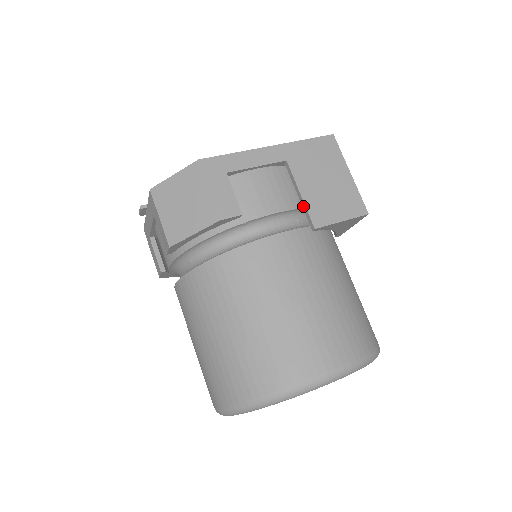
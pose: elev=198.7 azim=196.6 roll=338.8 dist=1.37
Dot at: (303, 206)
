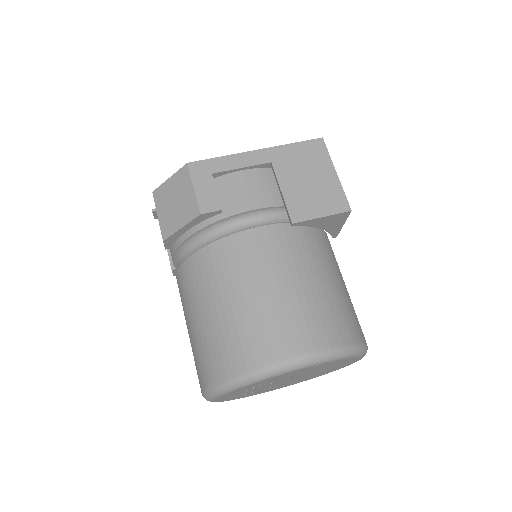
Dot at: (284, 203)
